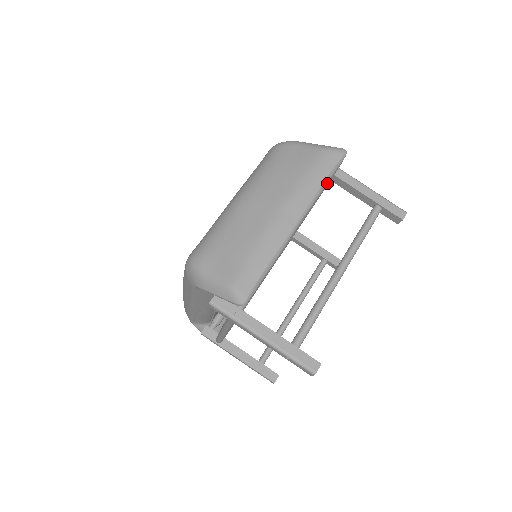
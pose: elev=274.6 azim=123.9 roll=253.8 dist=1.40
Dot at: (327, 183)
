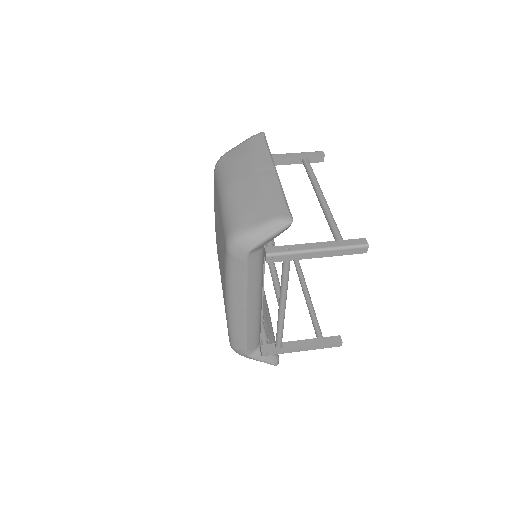
Dot at: (269, 150)
